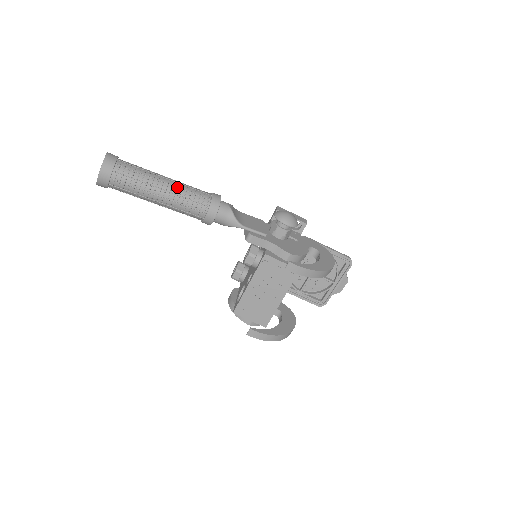
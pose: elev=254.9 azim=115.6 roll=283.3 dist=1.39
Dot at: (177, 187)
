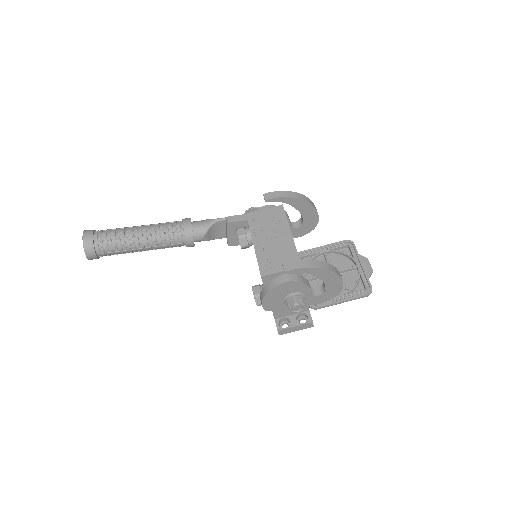
Dot at: (151, 224)
